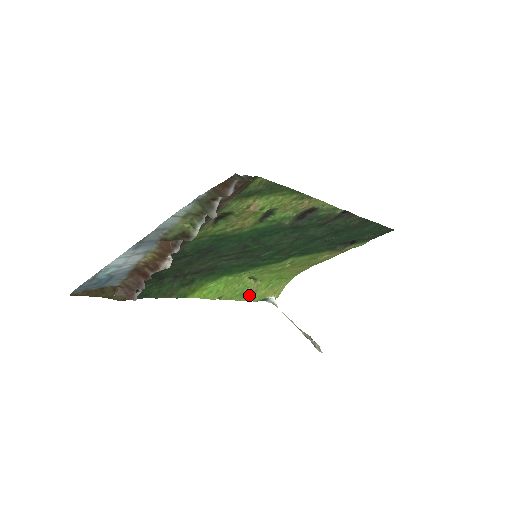
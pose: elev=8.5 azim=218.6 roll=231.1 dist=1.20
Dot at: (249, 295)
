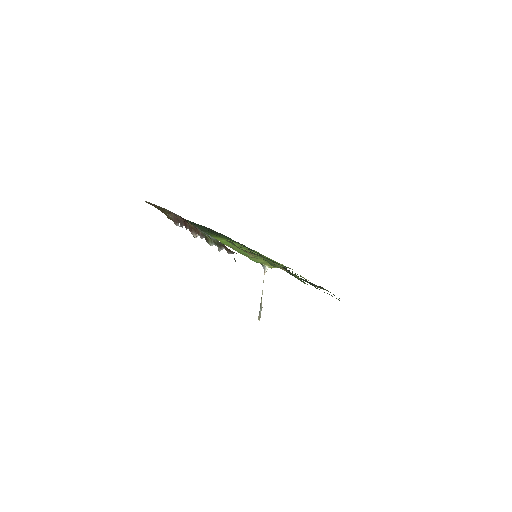
Dot at: (252, 257)
